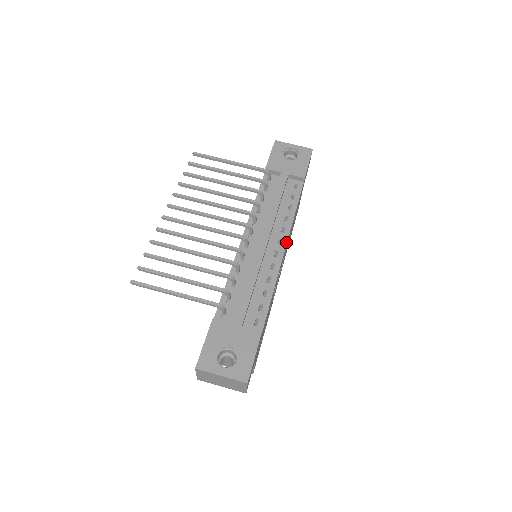
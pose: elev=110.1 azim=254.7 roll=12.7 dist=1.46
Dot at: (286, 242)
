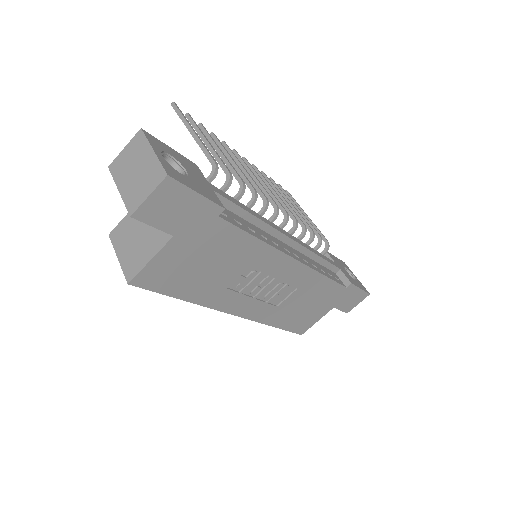
Dot at: (302, 262)
